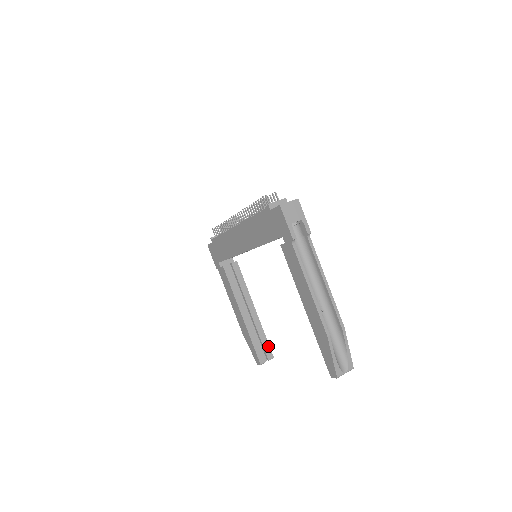
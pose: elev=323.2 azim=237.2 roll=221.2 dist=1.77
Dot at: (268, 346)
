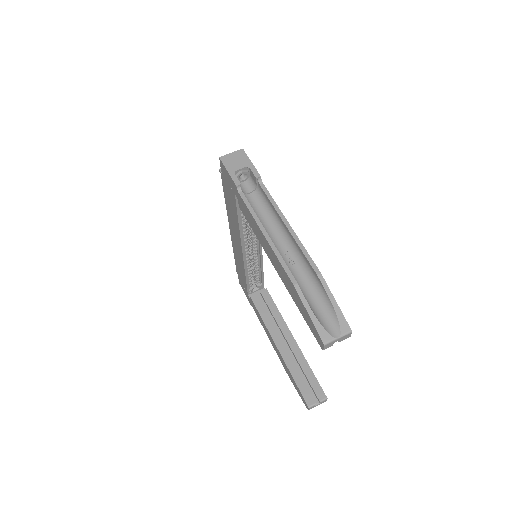
Dot at: (317, 383)
